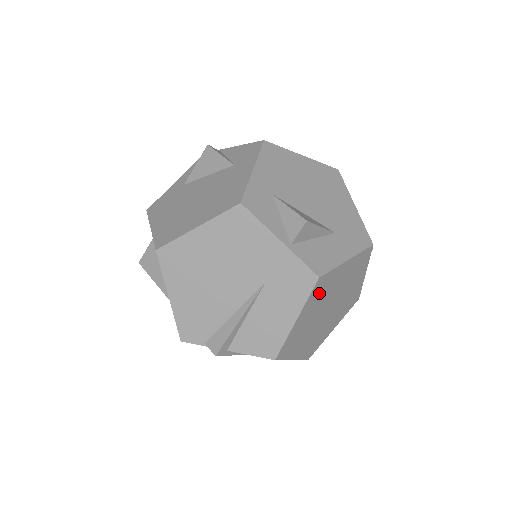
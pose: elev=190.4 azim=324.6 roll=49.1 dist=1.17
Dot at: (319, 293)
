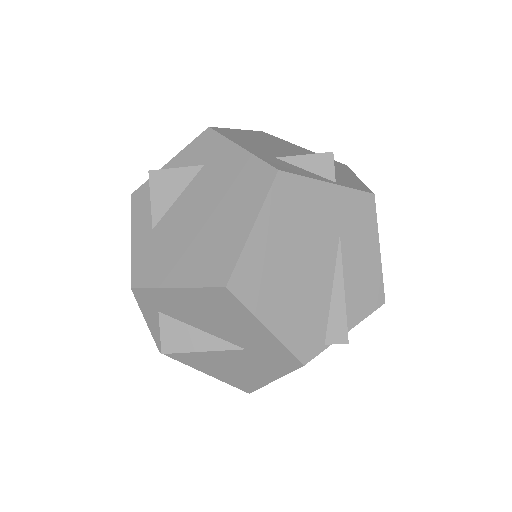
Dot at: occluded
